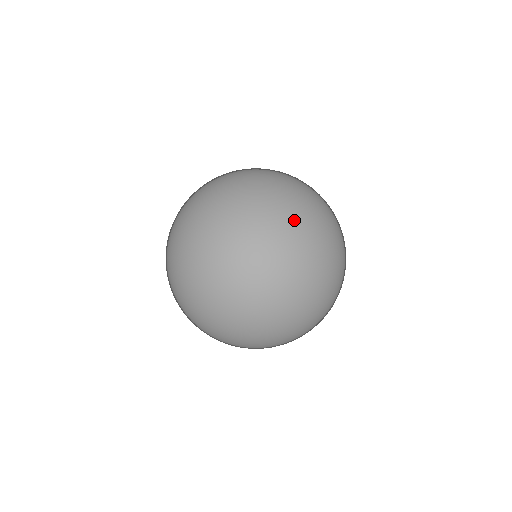
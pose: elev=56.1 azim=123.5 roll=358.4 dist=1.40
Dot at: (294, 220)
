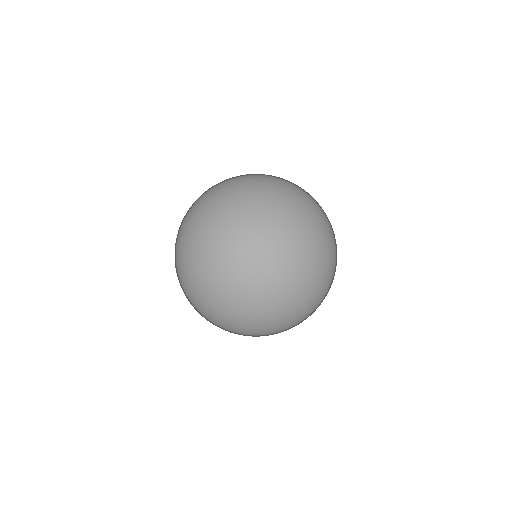
Dot at: (309, 198)
